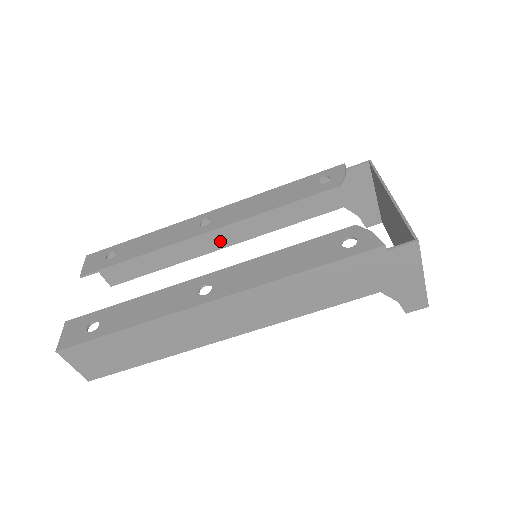
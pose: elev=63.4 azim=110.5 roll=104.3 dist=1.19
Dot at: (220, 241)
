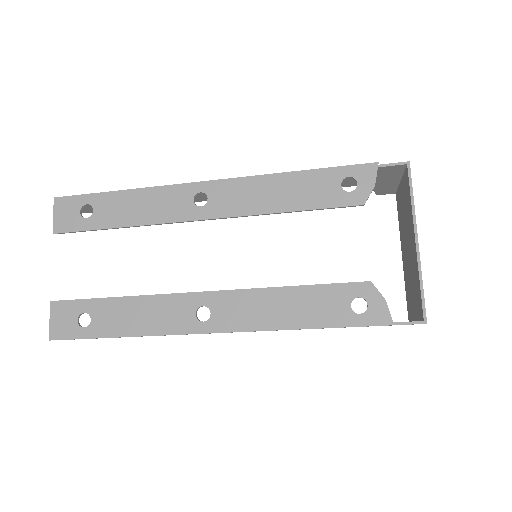
Dot at: occluded
